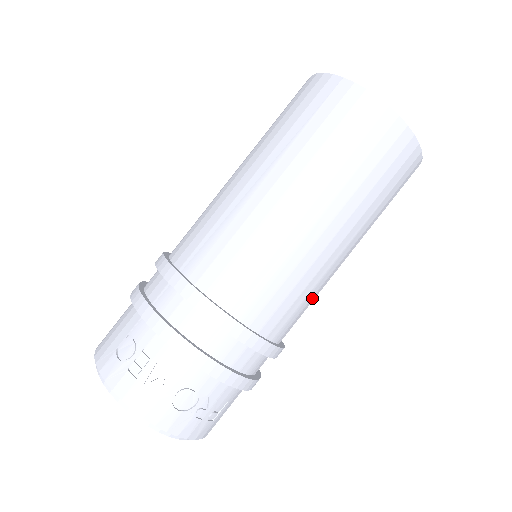
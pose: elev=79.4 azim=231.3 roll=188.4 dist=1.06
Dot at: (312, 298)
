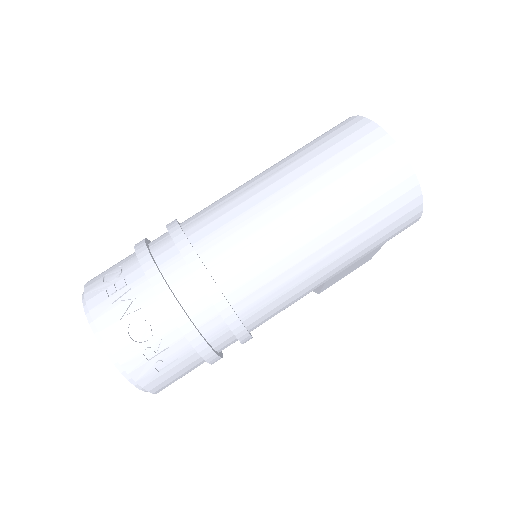
Dot at: (288, 293)
